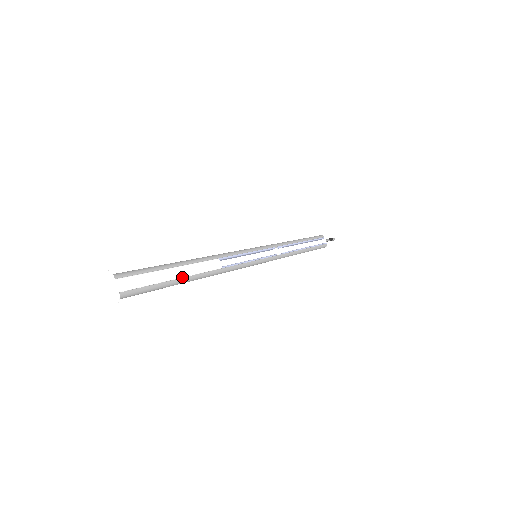
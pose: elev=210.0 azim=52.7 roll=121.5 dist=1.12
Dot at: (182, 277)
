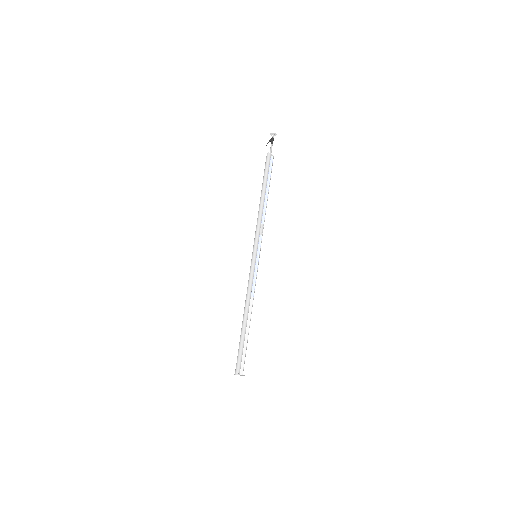
Dot at: (248, 331)
